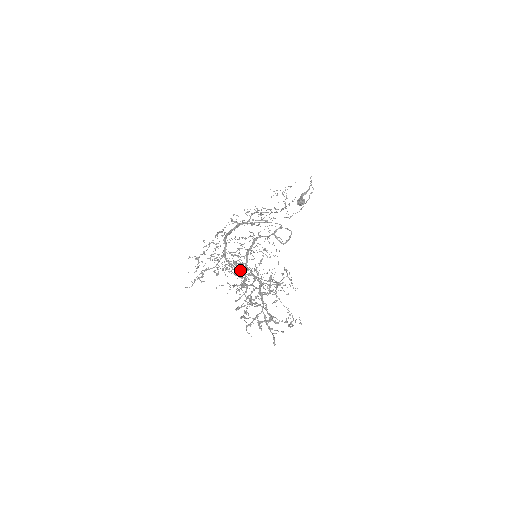
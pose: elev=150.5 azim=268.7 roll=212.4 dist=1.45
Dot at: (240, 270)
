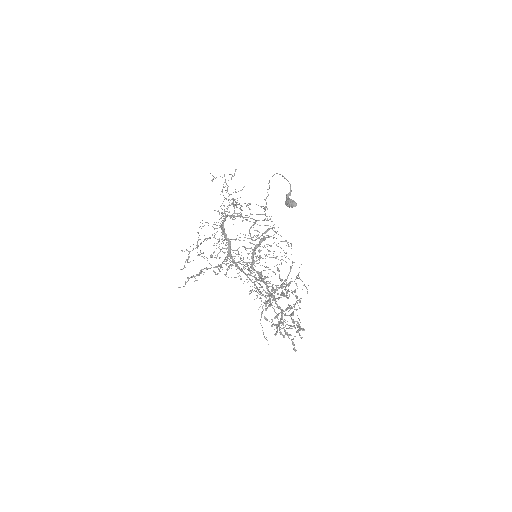
Dot at: (242, 270)
